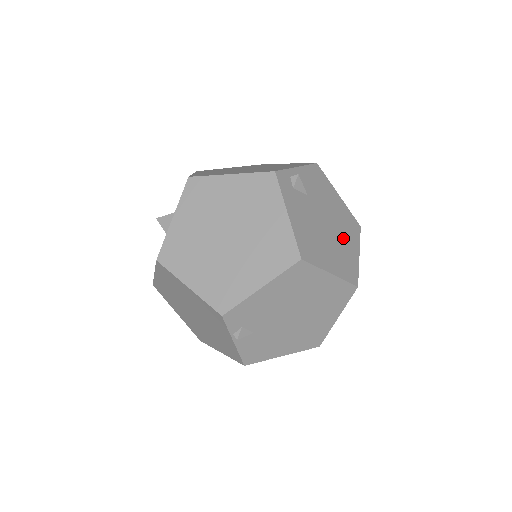
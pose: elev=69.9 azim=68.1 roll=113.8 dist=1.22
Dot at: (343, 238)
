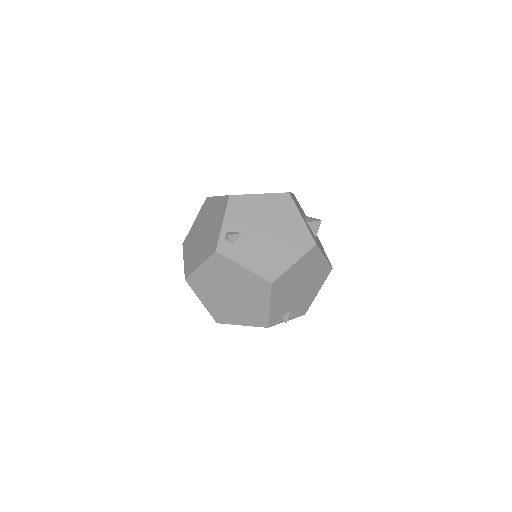
Dot at: (284, 224)
